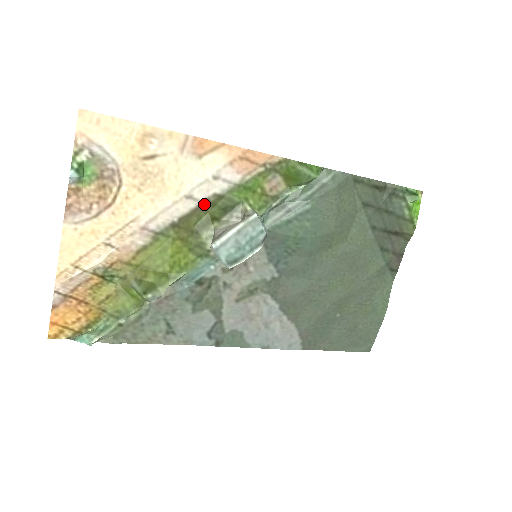
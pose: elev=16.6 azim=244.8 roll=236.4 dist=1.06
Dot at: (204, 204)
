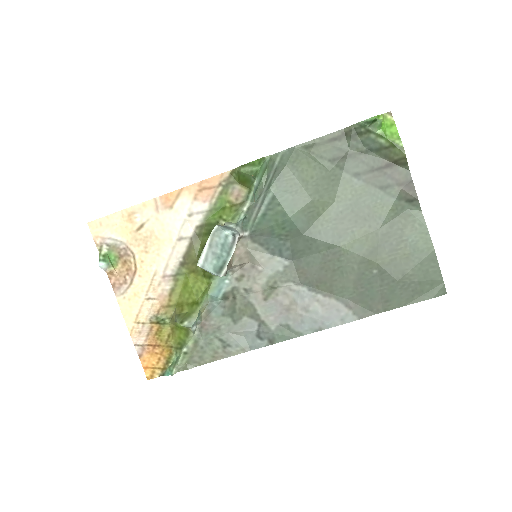
Dot at: (194, 238)
